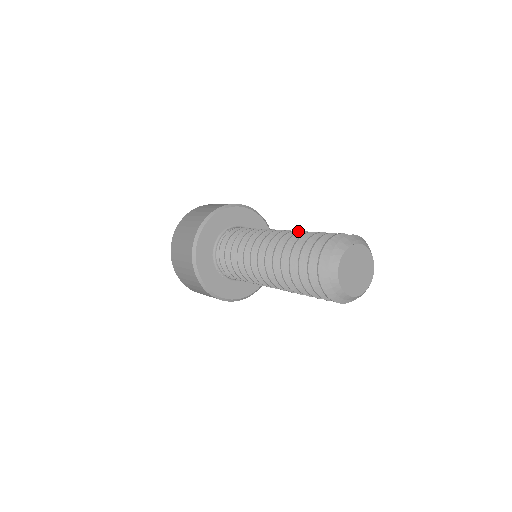
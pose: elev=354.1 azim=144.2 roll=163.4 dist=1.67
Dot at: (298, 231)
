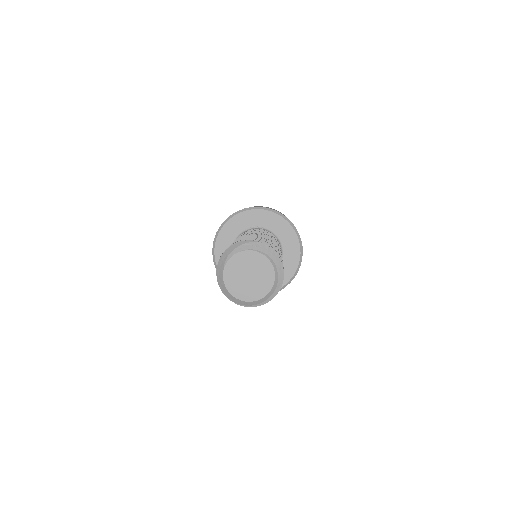
Dot at: occluded
